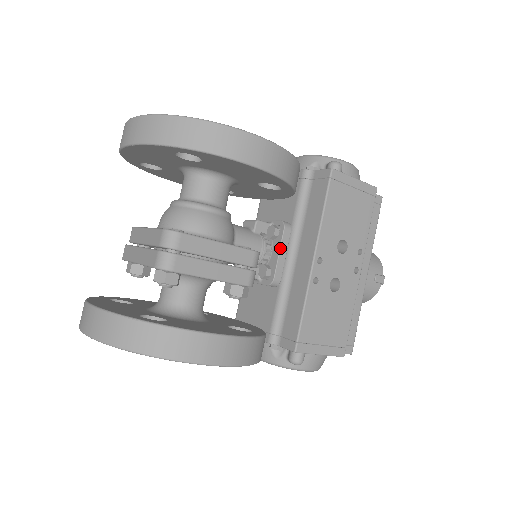
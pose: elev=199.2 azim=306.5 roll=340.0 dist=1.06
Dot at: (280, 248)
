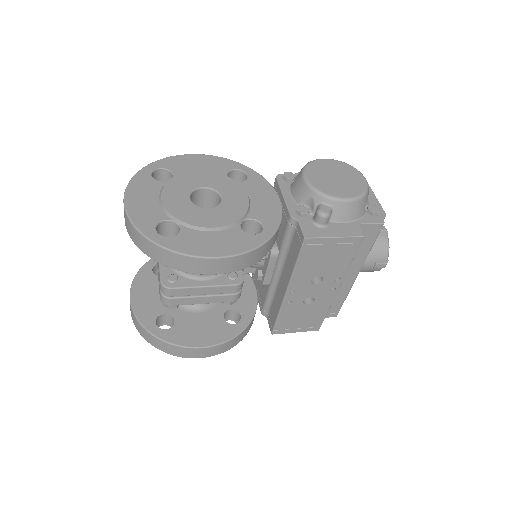
Dot at: (267, 268)
